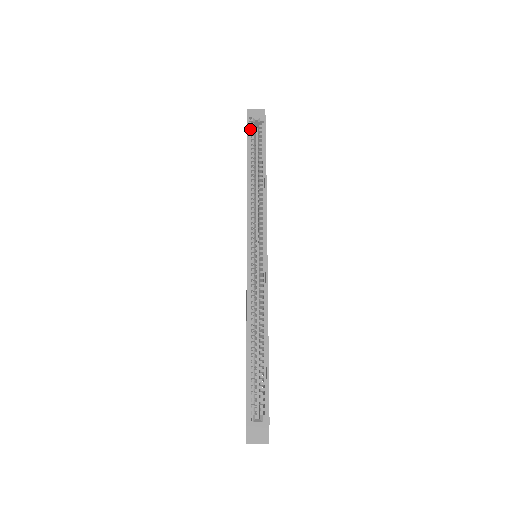
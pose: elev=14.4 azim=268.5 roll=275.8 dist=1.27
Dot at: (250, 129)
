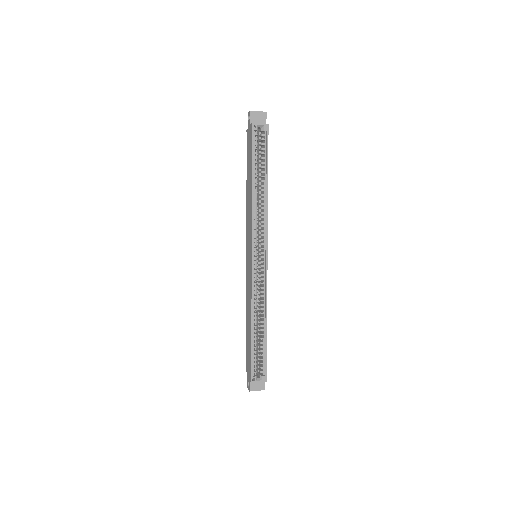
Dot at: (254, 138)
